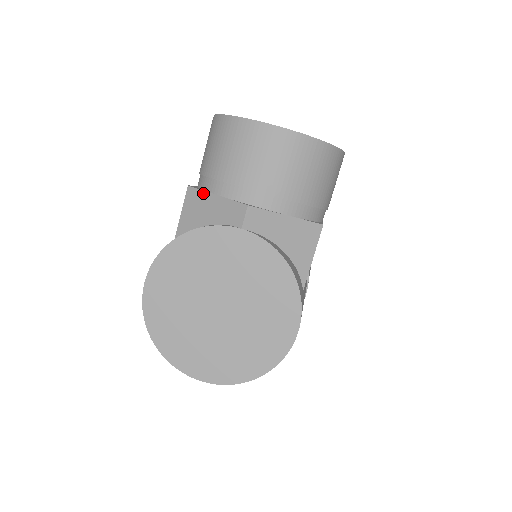
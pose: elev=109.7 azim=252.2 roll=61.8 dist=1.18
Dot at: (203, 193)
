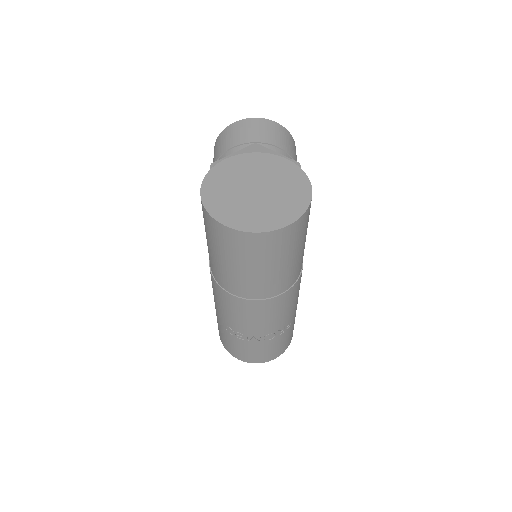
Dot at: (223, 159)
